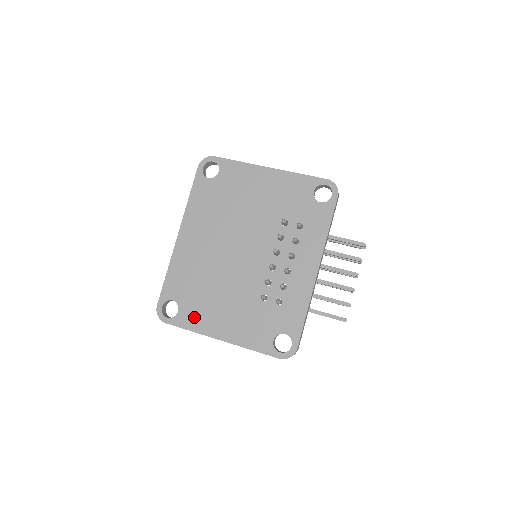
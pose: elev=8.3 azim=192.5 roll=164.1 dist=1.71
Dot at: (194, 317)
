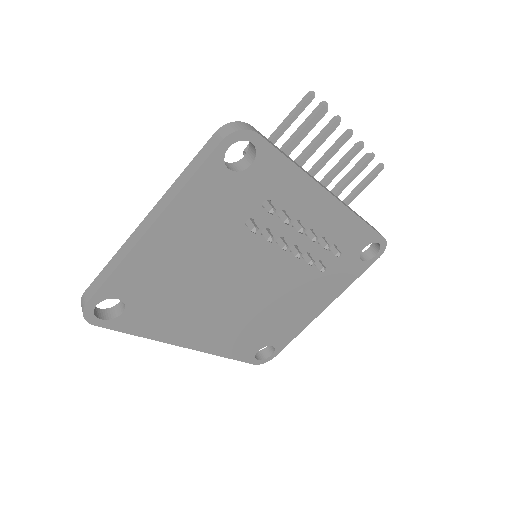
Dot at: (288, 332)
